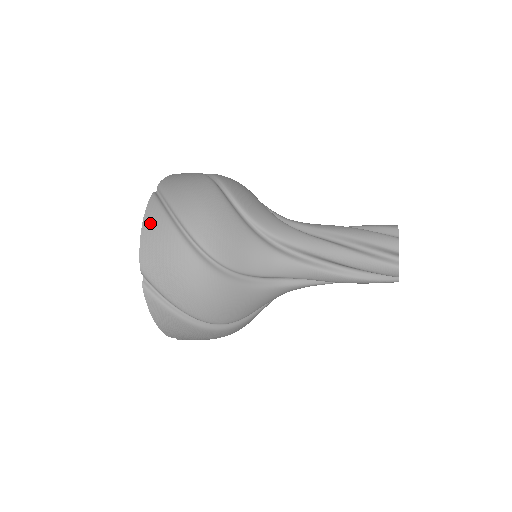
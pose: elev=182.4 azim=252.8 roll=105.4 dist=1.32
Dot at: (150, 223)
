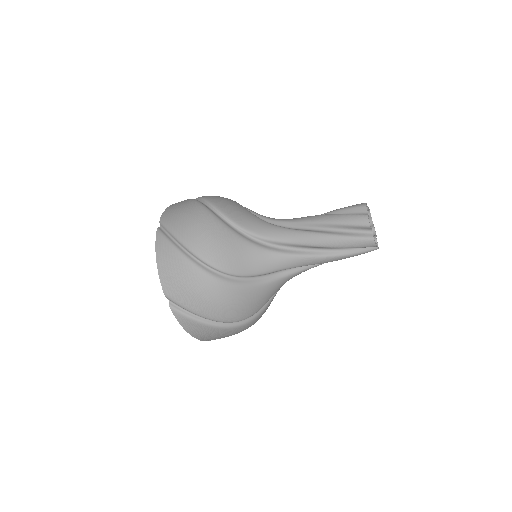
Dot at: (162, 255)
